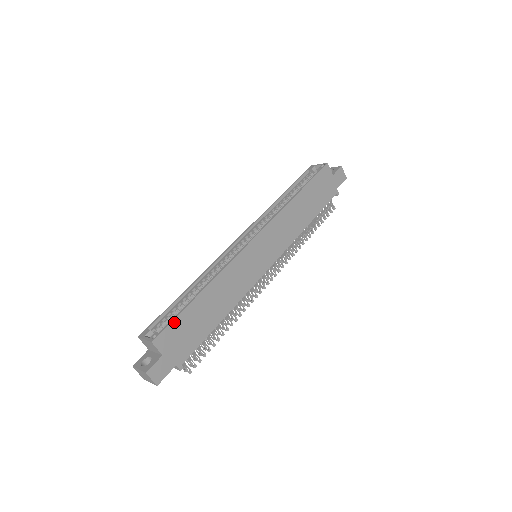
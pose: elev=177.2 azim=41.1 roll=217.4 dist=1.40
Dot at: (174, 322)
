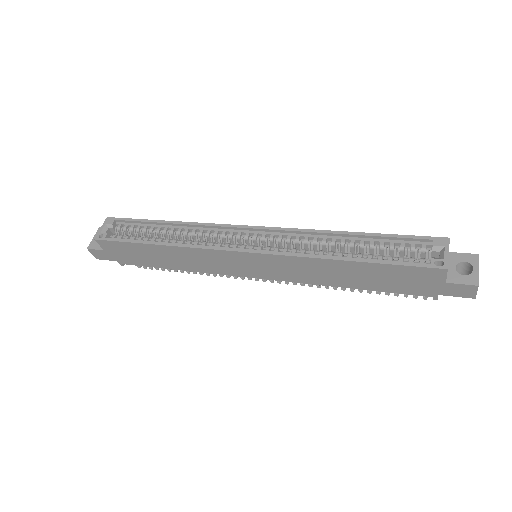
Dot at: (119, 243)
